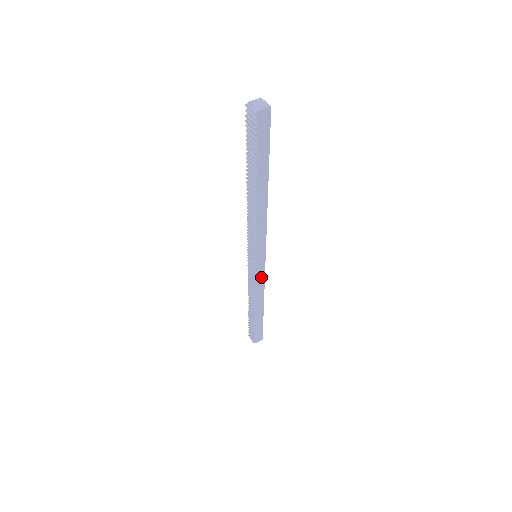
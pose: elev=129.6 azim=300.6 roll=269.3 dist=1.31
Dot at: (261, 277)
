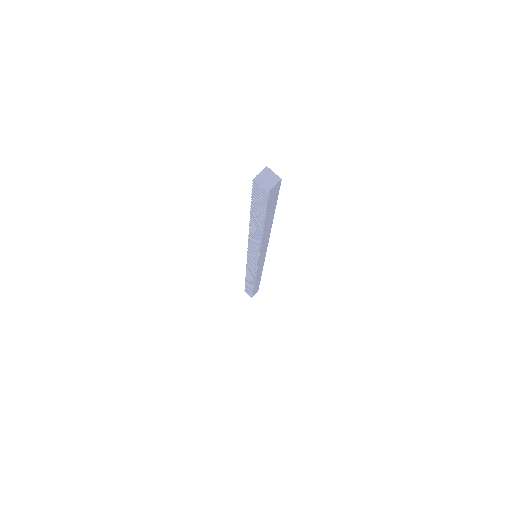
Dot at: (261, 266)
